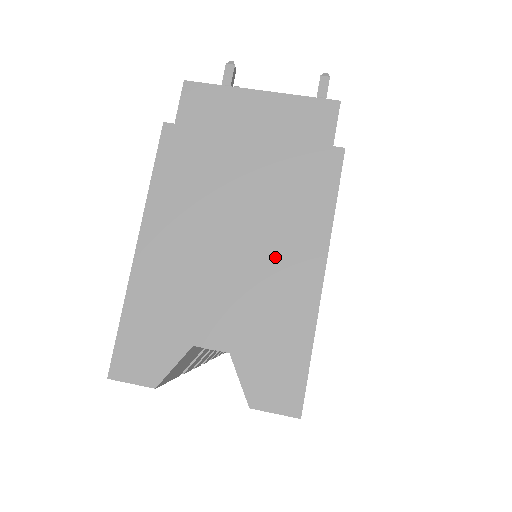
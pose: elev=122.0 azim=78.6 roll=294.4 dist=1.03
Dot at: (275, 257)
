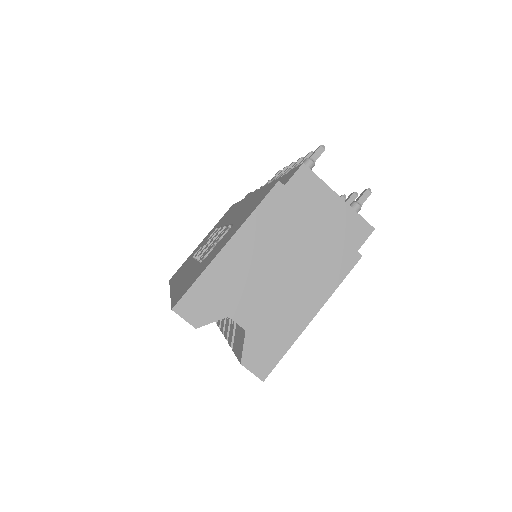
Dot at: (296, 293)
